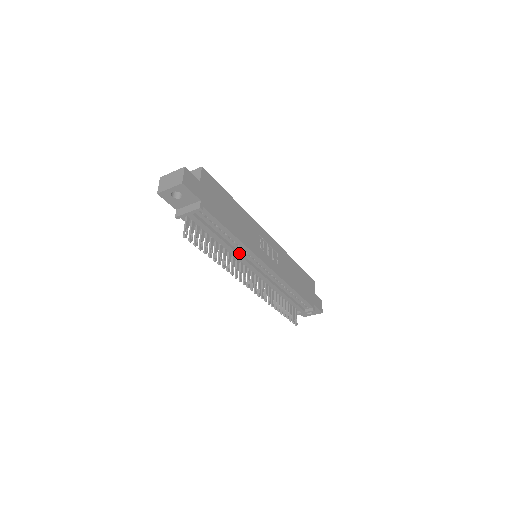
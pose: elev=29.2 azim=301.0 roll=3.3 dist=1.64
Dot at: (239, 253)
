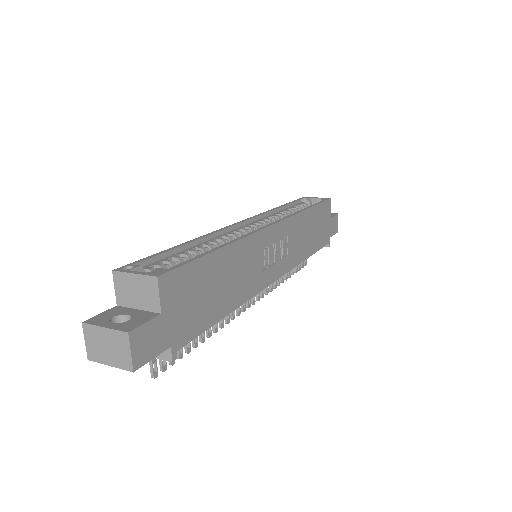
Dot at: occluded
